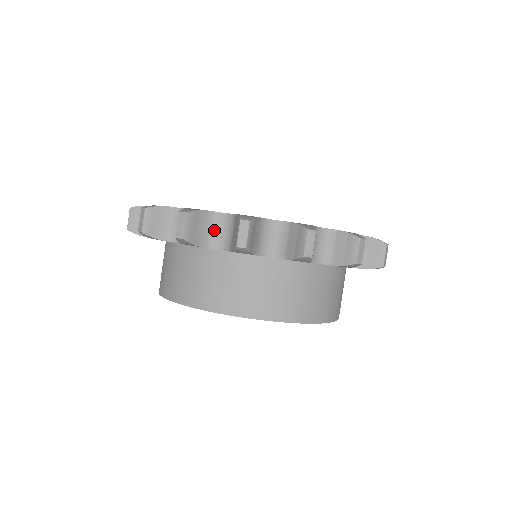
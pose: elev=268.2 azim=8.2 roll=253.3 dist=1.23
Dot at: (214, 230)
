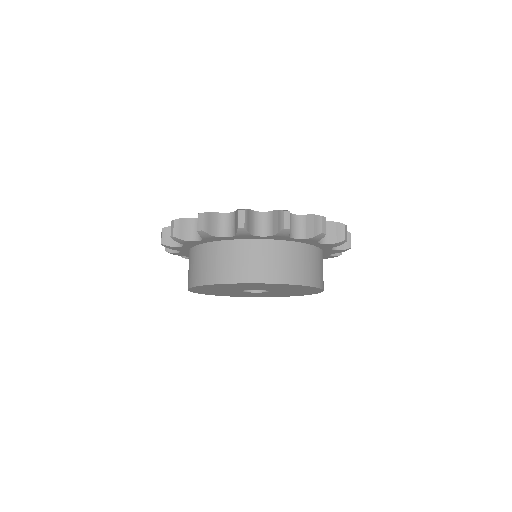
Dot at: occluded
